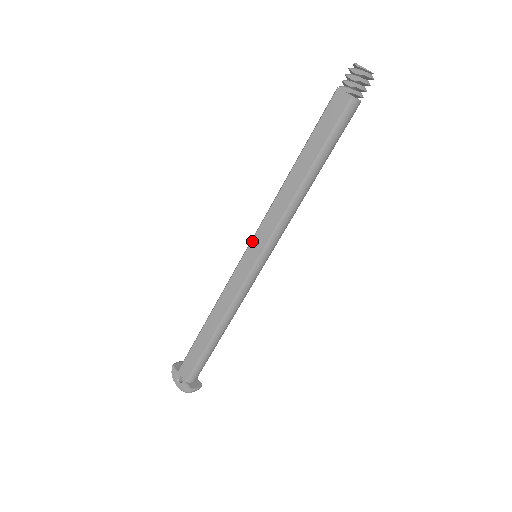
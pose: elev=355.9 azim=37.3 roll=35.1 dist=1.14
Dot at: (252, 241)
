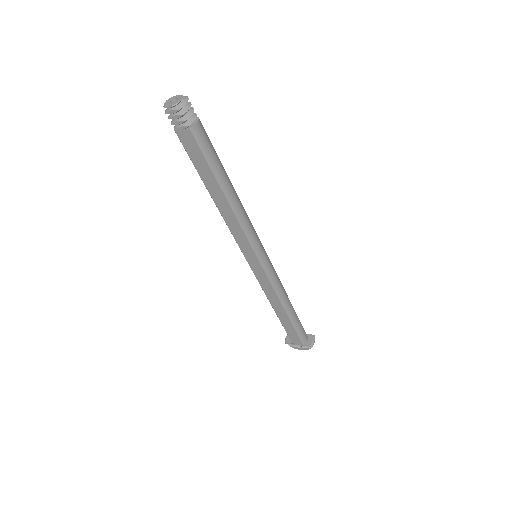
Dot at: (243, 254)
